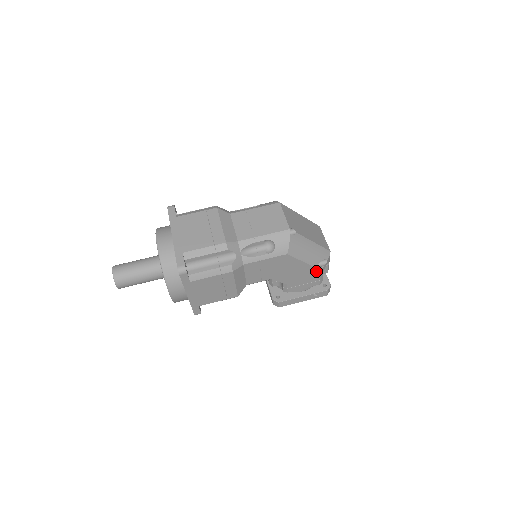
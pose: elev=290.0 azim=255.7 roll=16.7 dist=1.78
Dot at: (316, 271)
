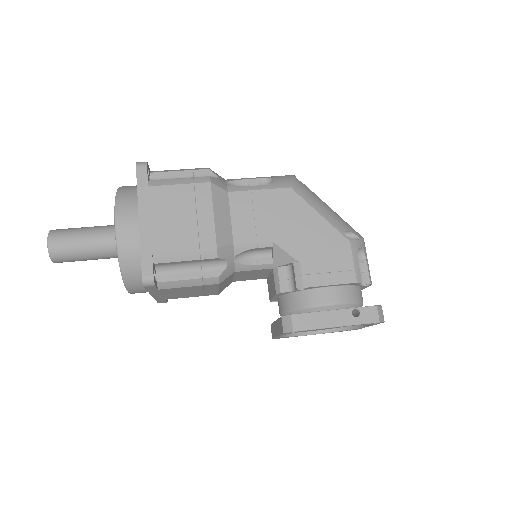
Dot at: (343, 243)
